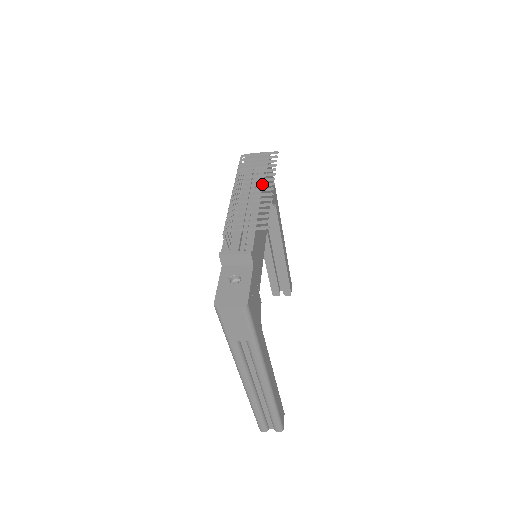
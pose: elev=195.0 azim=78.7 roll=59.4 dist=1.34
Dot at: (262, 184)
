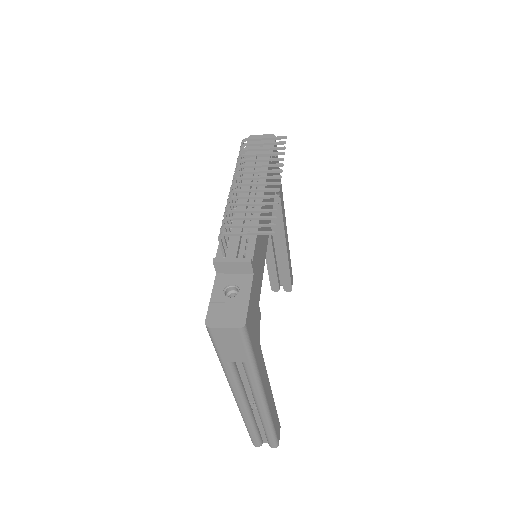
Dot at: (267, 177)
